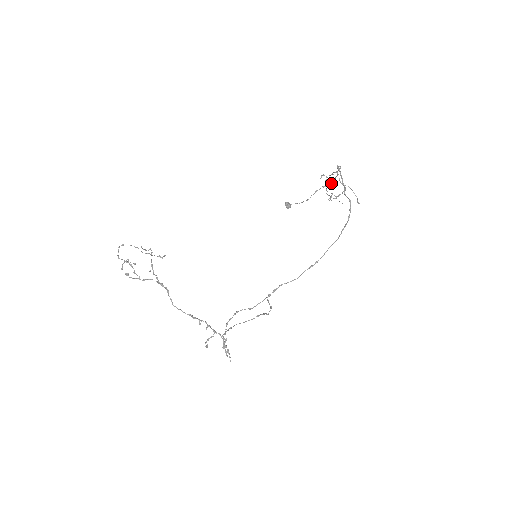
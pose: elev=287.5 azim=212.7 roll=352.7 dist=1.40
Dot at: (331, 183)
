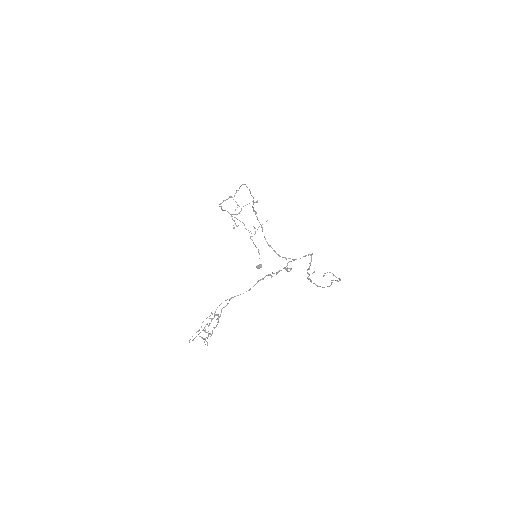
Dot at: occluded
